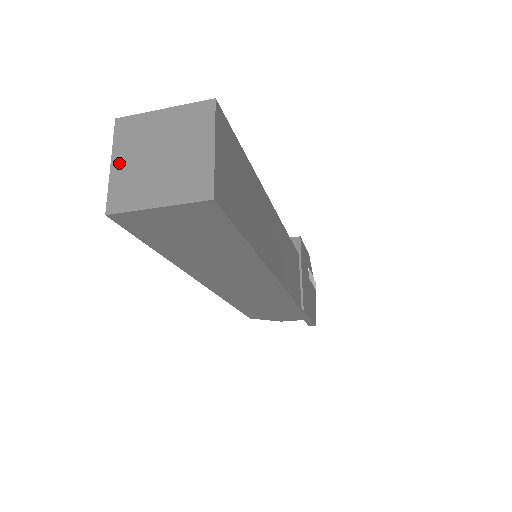
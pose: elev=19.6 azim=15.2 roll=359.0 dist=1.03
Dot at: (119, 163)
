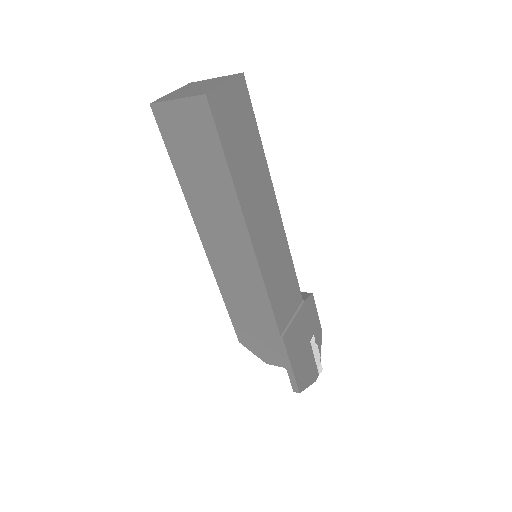
Dot at: (175, 92)
